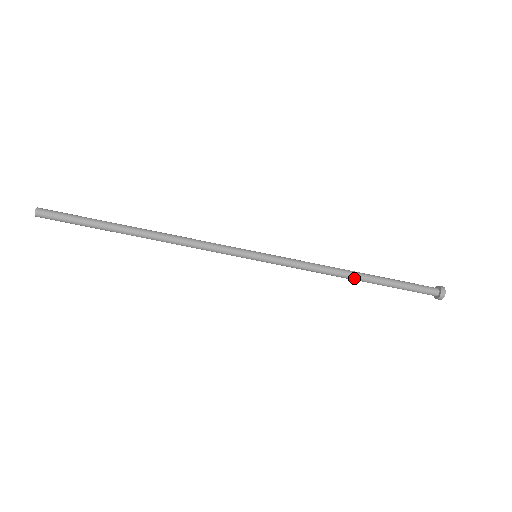
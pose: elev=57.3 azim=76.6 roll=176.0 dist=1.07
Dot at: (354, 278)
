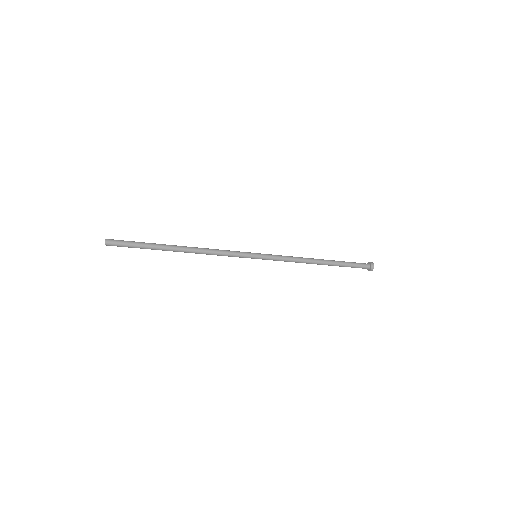
Dot at: (317, 264)
